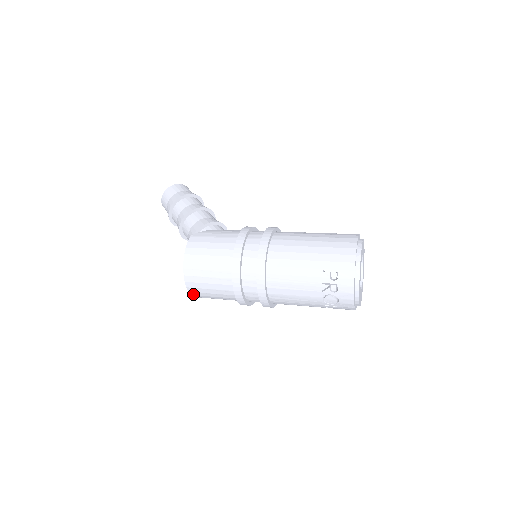
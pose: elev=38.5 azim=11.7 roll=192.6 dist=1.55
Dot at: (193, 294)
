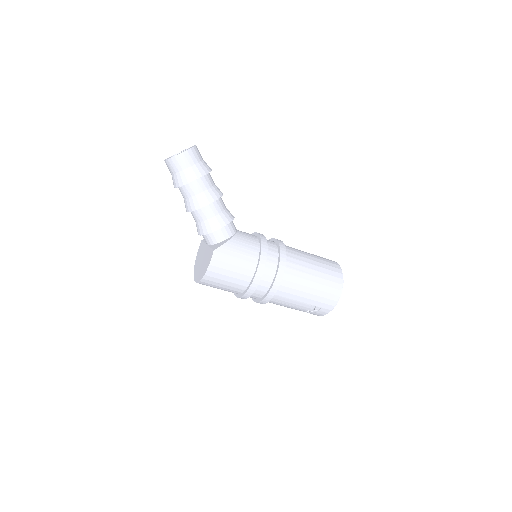
Dot at: occluded
